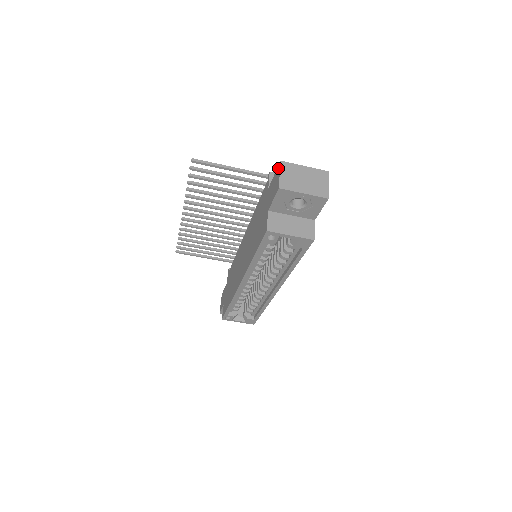
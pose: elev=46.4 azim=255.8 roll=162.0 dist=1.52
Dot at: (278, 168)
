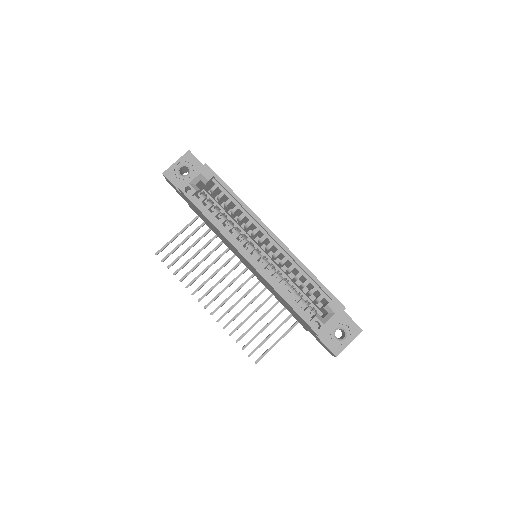
Dot at: (169, 183)
